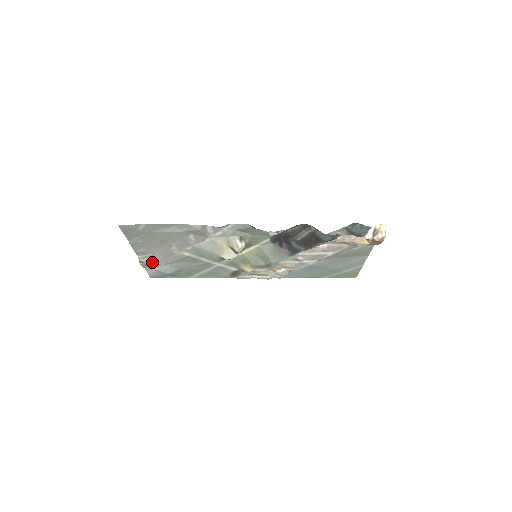
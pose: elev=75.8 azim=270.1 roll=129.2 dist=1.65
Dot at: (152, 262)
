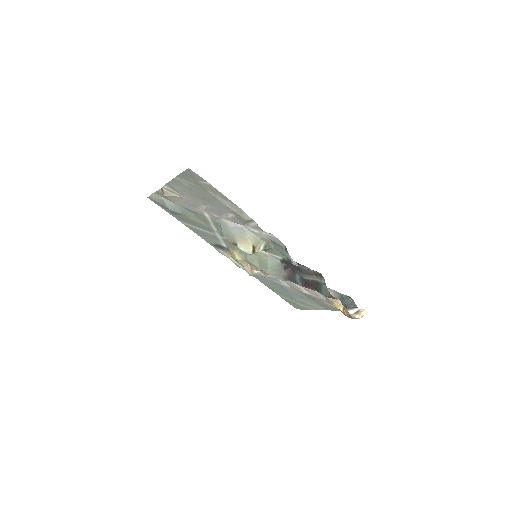
Dot at: (171, 197)
